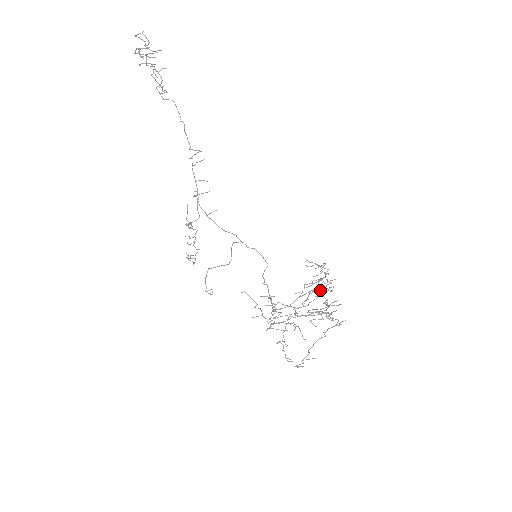
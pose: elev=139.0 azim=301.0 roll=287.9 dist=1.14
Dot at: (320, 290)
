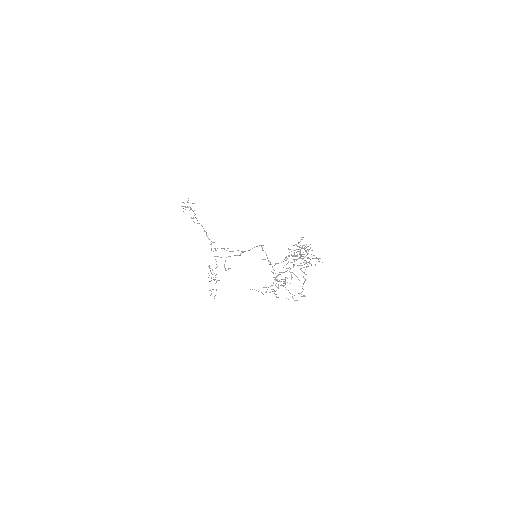
Dot at: (300, 253)
